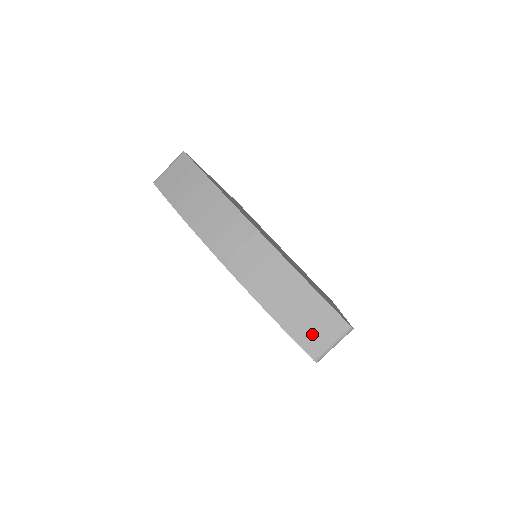
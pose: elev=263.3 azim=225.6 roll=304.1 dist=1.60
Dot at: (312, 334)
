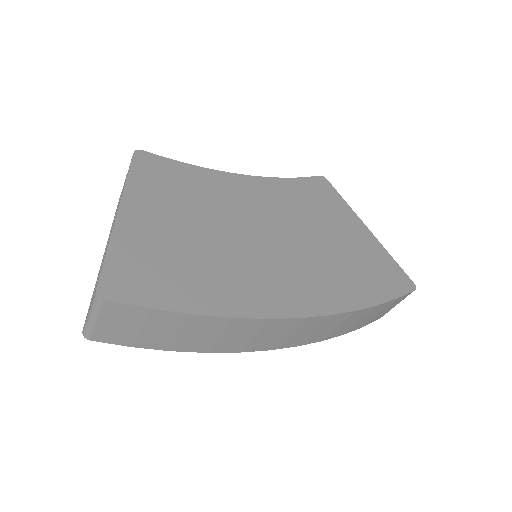
Dot at: occluded
